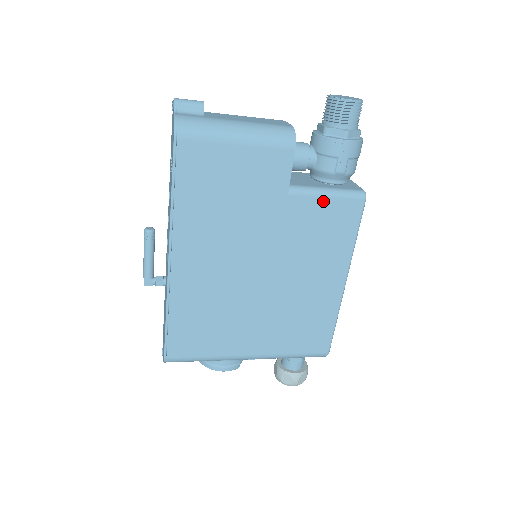
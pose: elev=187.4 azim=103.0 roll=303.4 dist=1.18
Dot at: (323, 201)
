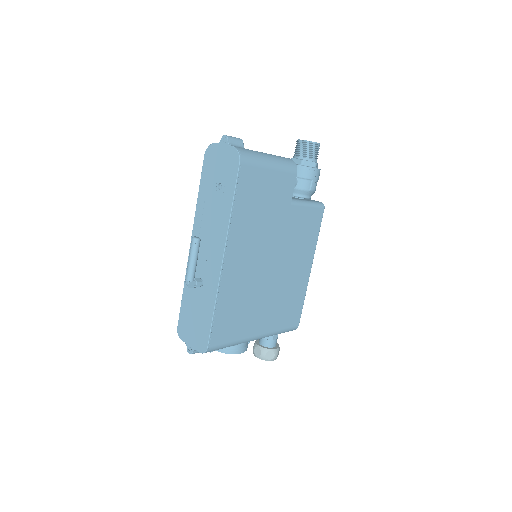
Dot at: (306, 209)
